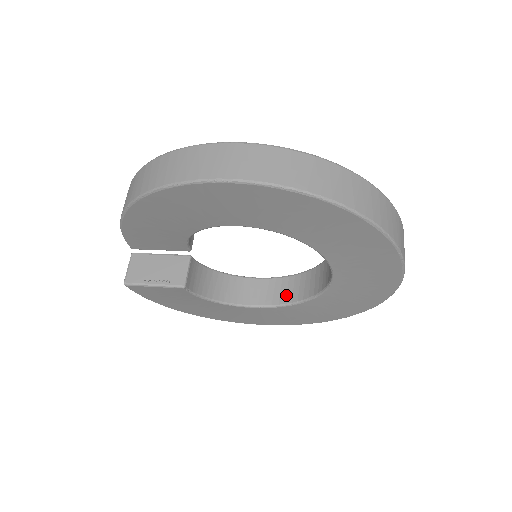
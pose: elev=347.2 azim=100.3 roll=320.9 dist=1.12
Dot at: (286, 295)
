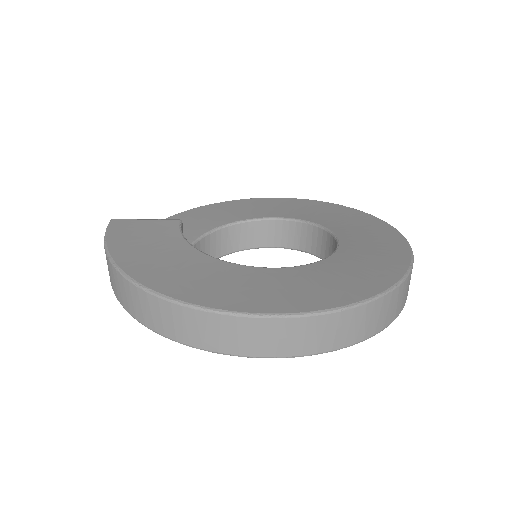
Dot at: (281, 239)
